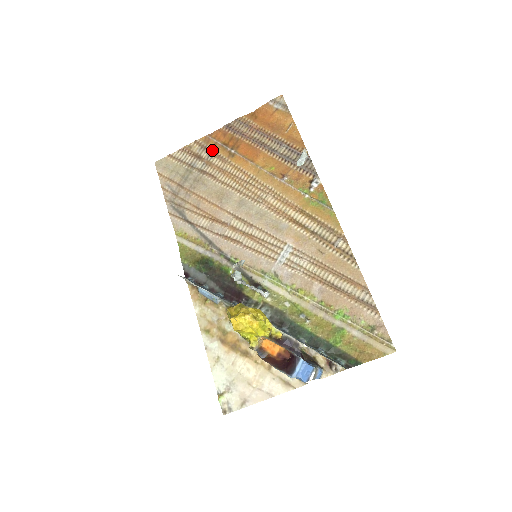
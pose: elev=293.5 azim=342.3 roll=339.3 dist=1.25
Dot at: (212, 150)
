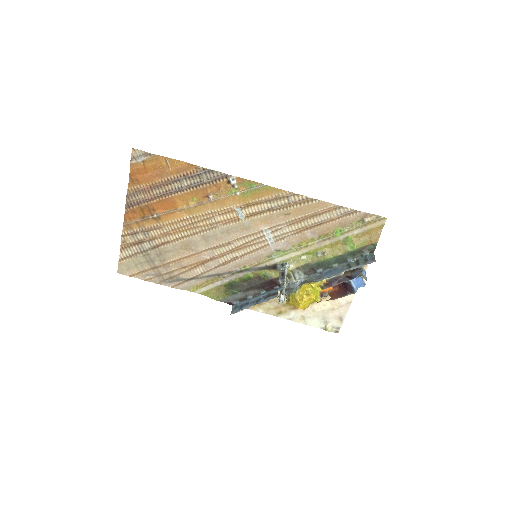
Dot at: (141, 229)
